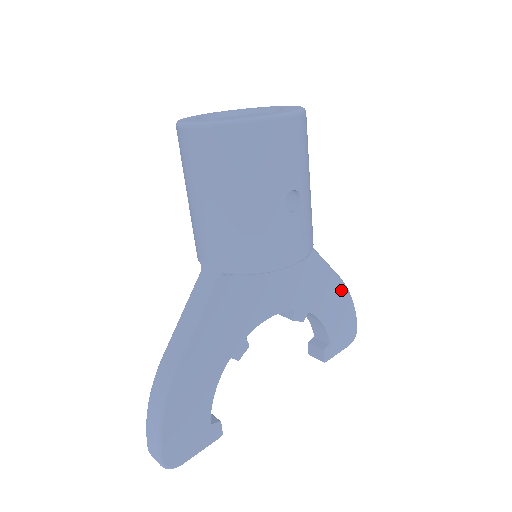
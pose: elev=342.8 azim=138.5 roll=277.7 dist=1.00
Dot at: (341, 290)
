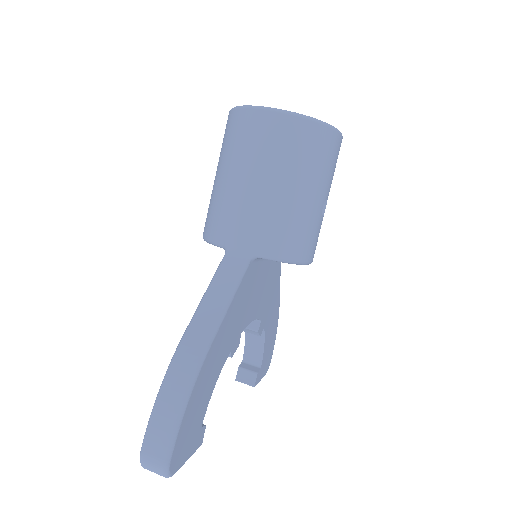
Dot at: (277, 316)
